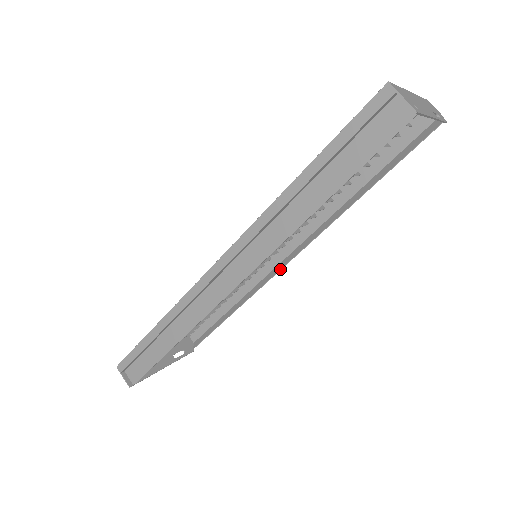
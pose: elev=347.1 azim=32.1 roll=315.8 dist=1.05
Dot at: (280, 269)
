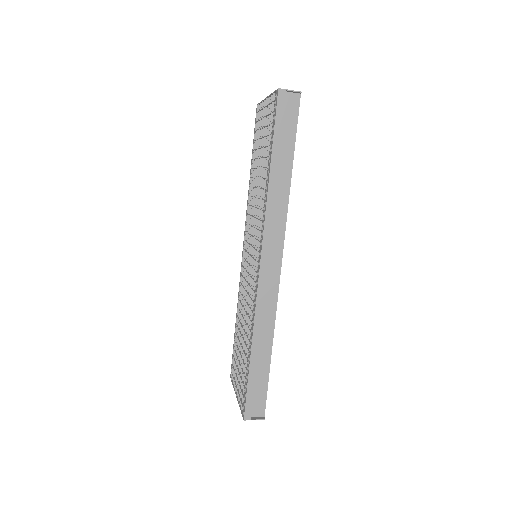
Dot at: occluded
